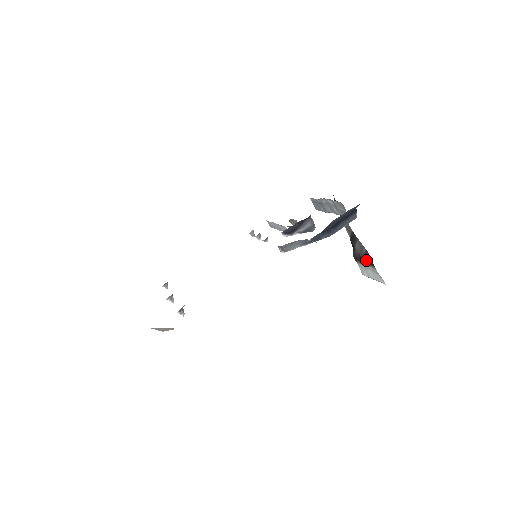
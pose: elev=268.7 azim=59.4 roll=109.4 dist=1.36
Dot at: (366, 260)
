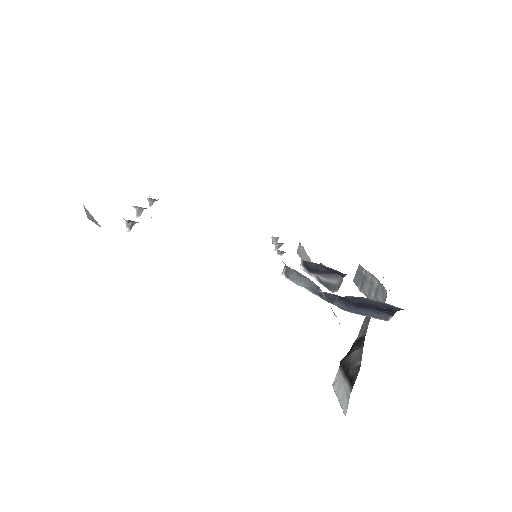
Dot at: (350, 374)
